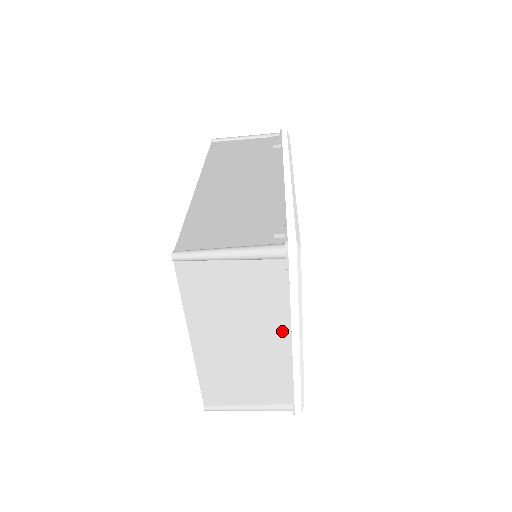
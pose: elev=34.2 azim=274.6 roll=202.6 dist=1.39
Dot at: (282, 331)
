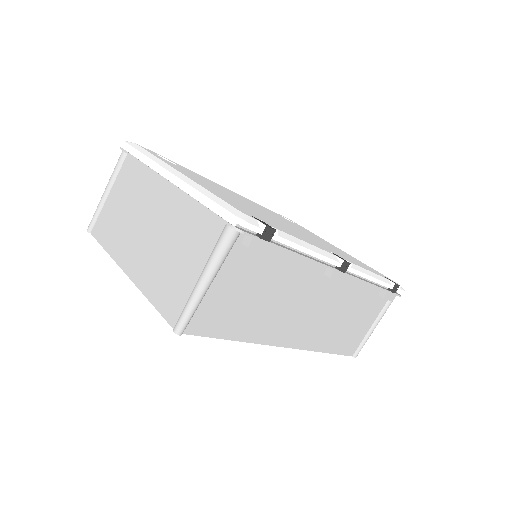
Dot at: (161, 185)
